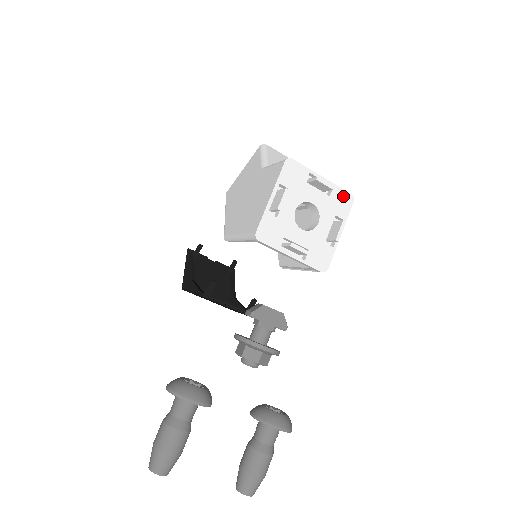
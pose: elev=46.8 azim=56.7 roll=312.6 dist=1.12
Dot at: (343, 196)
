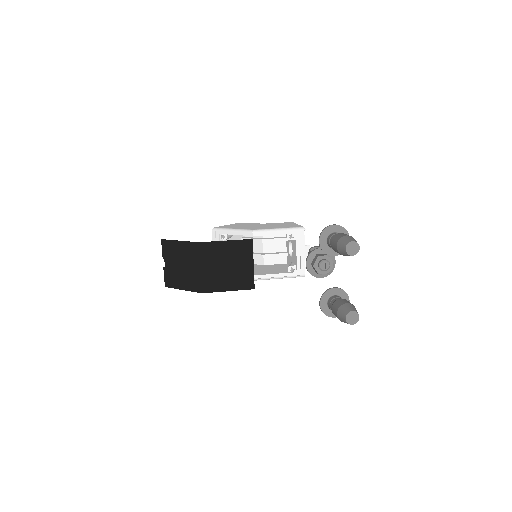
Dot at: occluded
